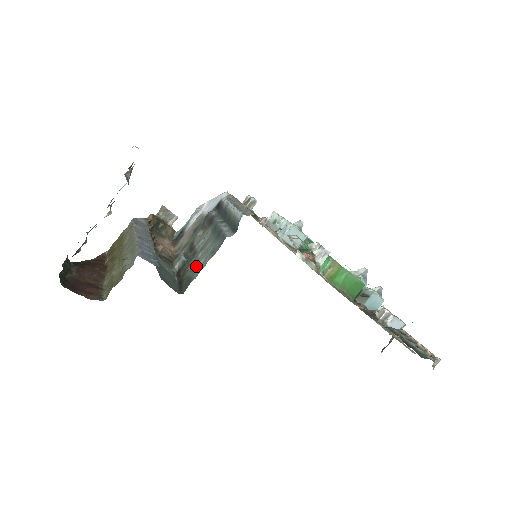
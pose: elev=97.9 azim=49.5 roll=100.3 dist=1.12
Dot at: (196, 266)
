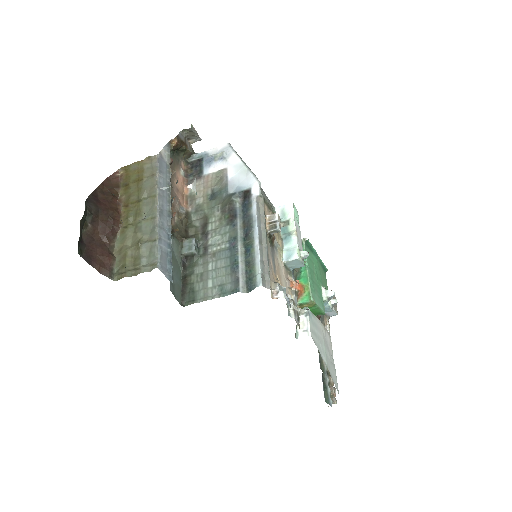
Dot at: (203, 282)
